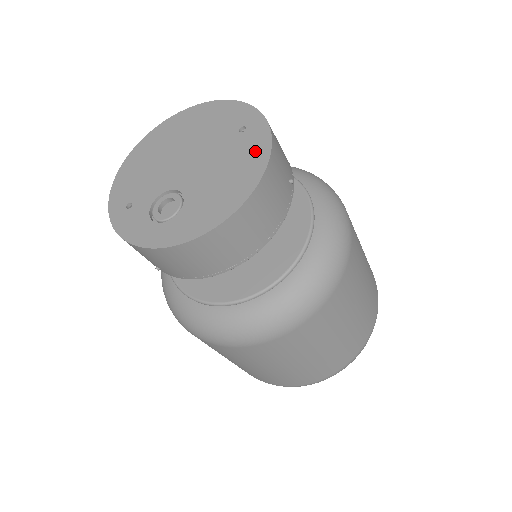
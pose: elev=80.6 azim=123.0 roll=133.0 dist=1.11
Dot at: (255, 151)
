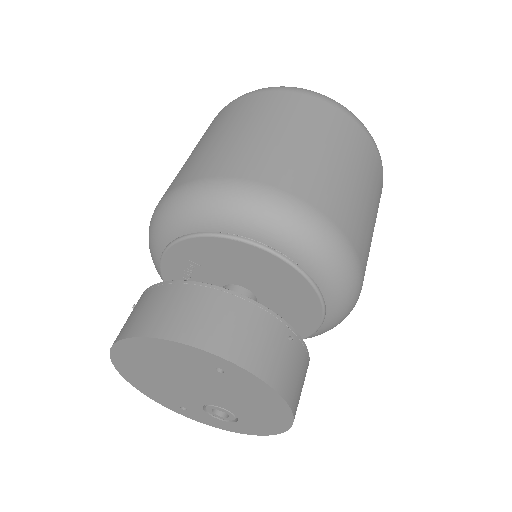
Dot at: (259, 391)
